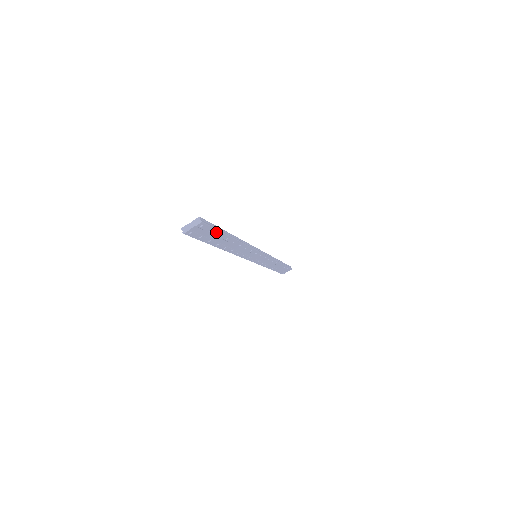
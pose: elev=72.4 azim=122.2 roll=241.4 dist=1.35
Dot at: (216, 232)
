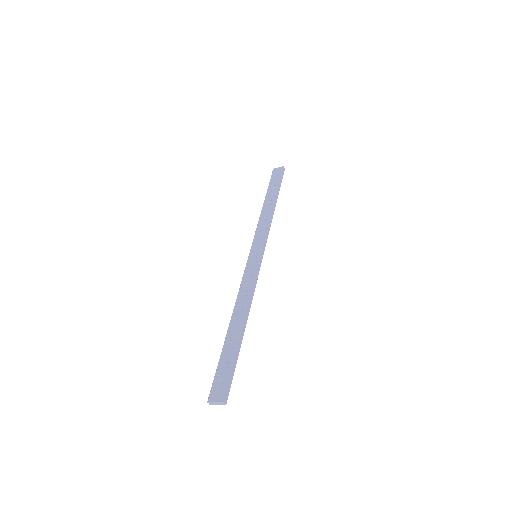
Dot at: (233, 368)
